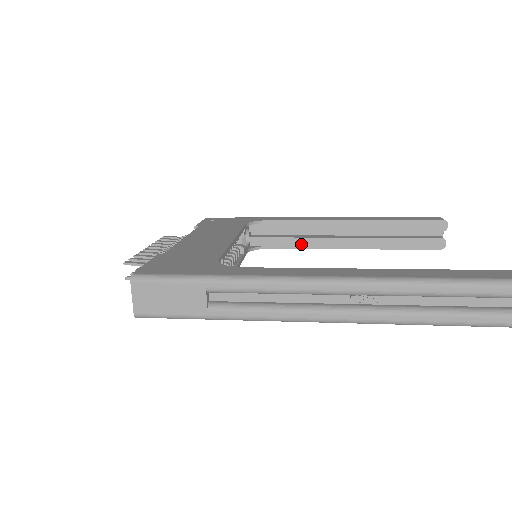
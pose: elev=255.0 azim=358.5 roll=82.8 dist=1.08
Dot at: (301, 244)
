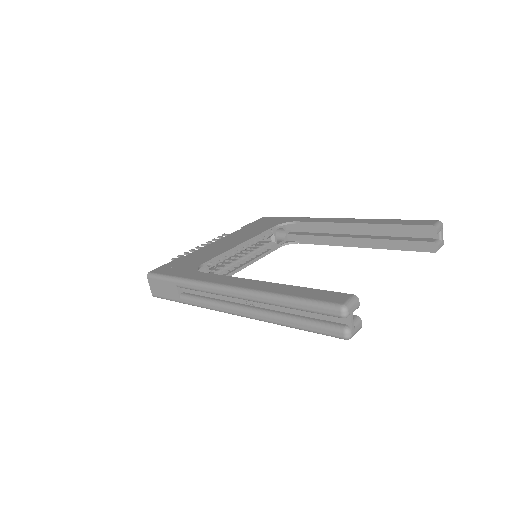
Dot at: (322, 241)
